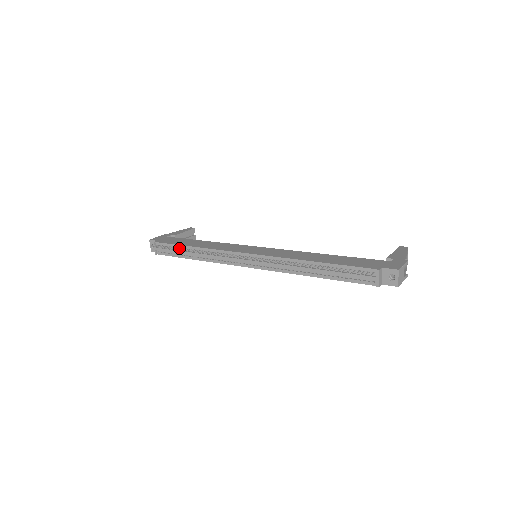
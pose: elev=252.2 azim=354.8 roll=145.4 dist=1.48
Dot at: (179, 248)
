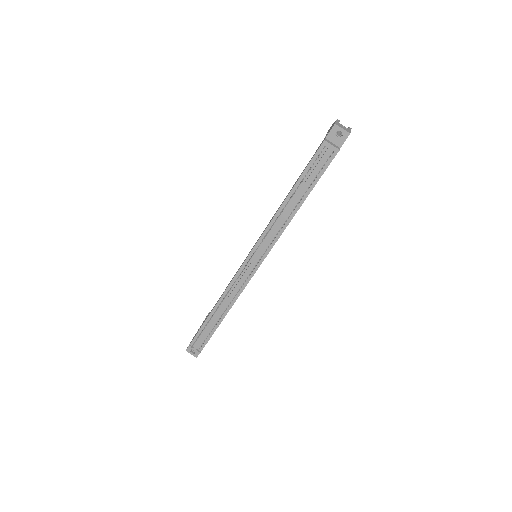
Dot at: (206, 323)
